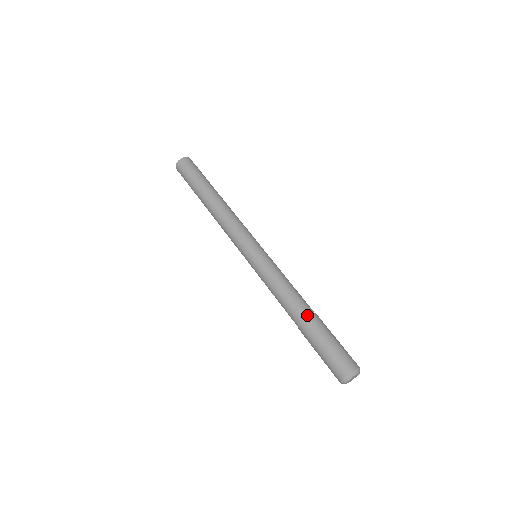
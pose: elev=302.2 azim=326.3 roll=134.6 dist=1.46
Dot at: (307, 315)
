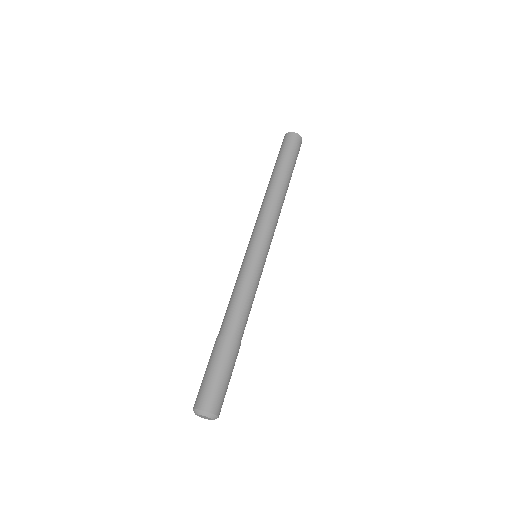
Dot at: (232, 336)
